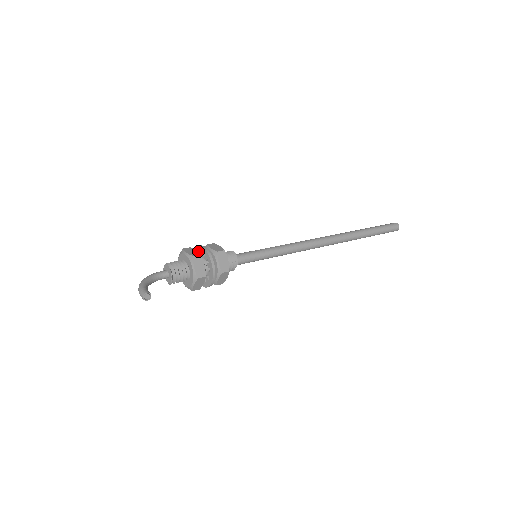
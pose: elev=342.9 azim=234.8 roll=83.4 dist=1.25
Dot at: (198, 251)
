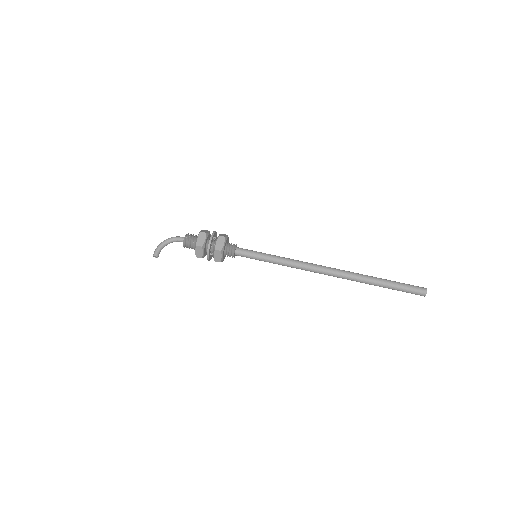
Dot at: (212, 236)
